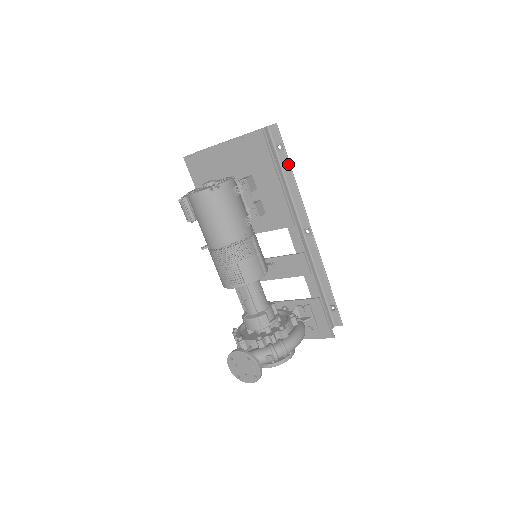
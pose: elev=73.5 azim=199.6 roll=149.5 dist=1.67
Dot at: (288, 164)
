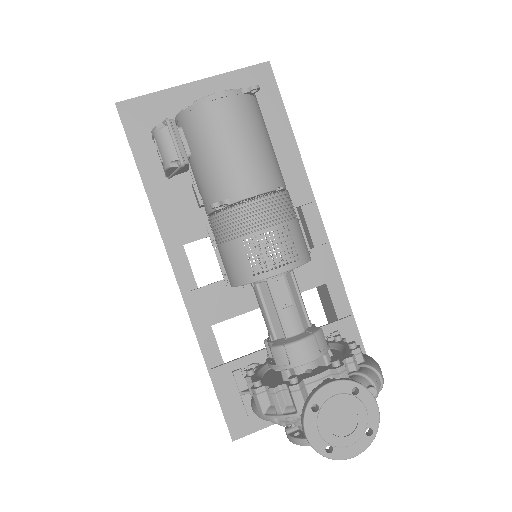
Dot at: occluded
